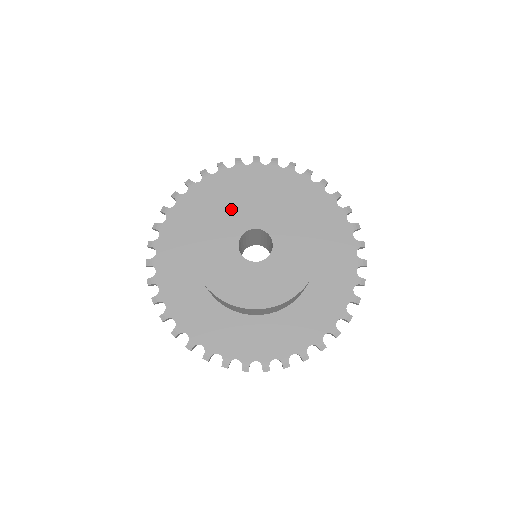
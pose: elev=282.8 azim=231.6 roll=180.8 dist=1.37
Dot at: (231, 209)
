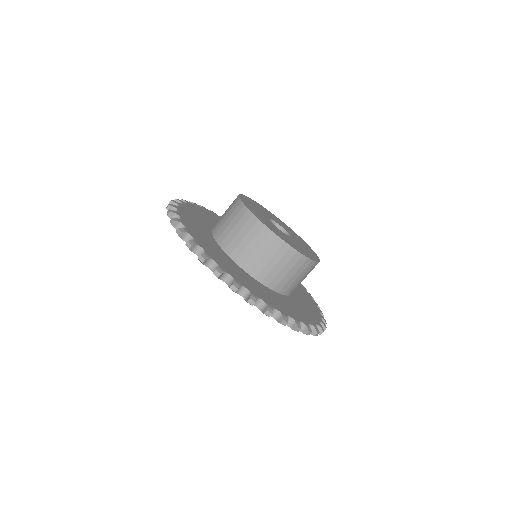
Dot at: (251, 205)
